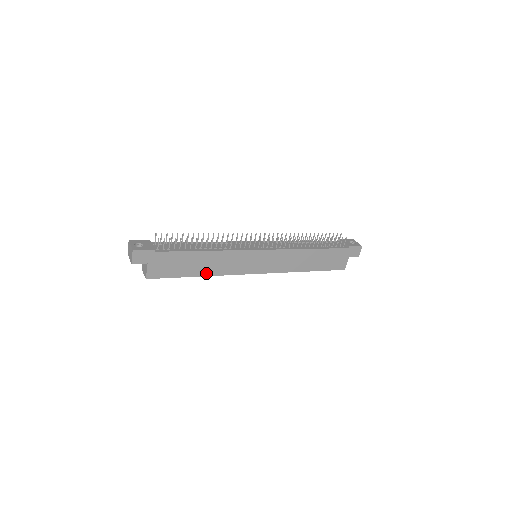
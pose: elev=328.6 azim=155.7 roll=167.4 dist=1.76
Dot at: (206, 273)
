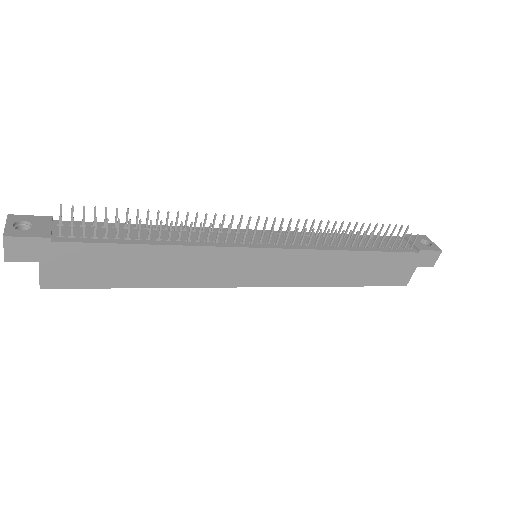
Dot at: (160, 282)
